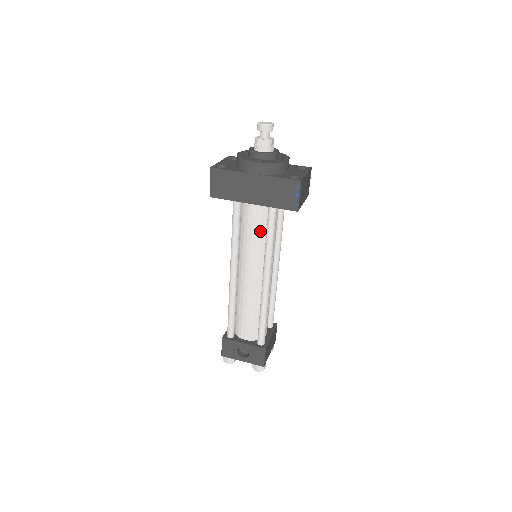
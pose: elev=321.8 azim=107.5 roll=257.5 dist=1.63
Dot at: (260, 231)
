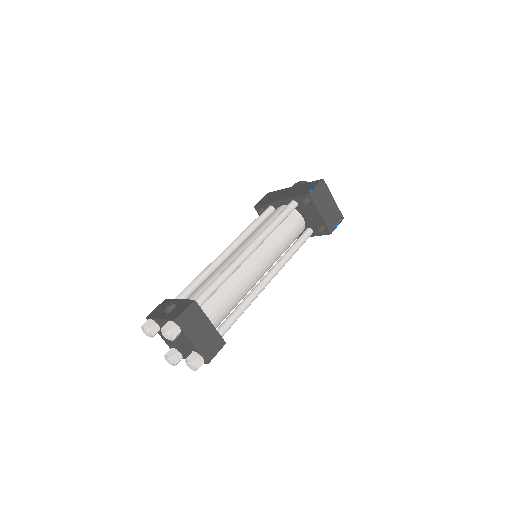
Dot at: occluded
